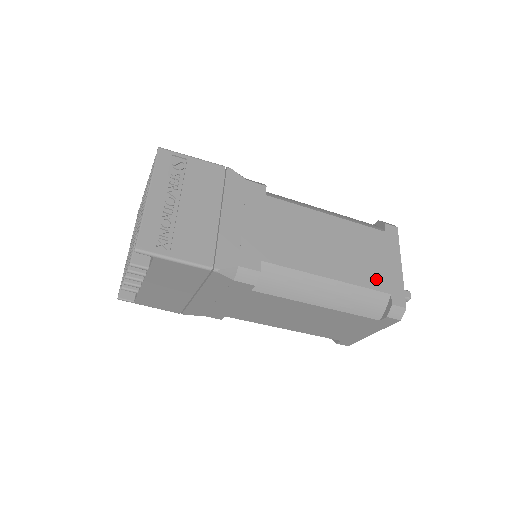
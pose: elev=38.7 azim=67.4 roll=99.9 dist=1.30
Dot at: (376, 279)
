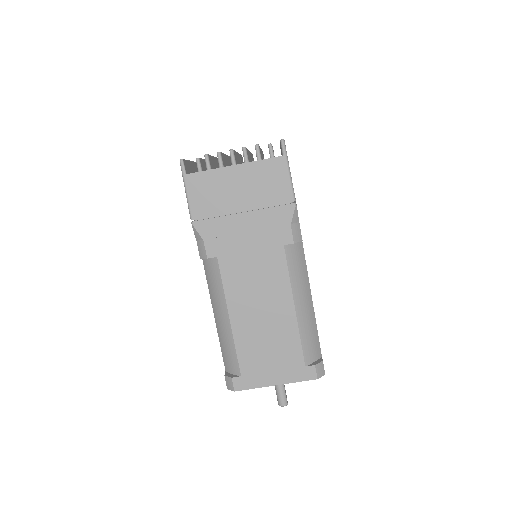
Dot at: occluded
